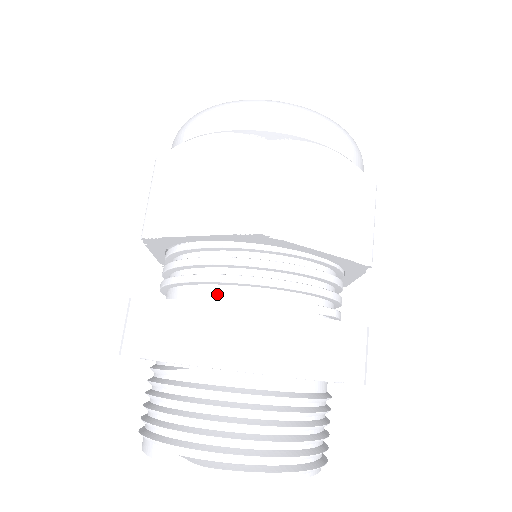
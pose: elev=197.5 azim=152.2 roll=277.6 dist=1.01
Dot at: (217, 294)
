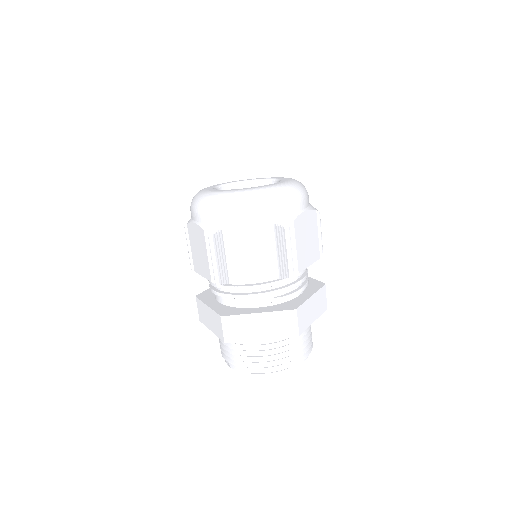
Dot at: (222, 299)
